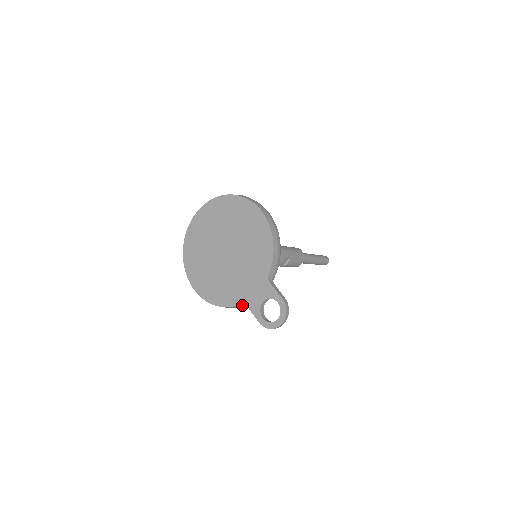
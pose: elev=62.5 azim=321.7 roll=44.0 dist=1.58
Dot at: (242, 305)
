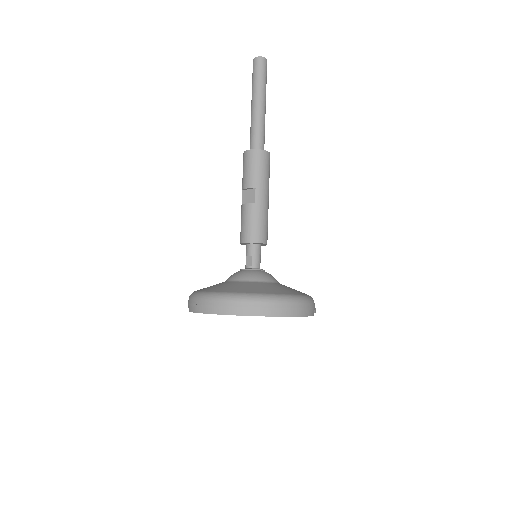
Dot at: occluded
